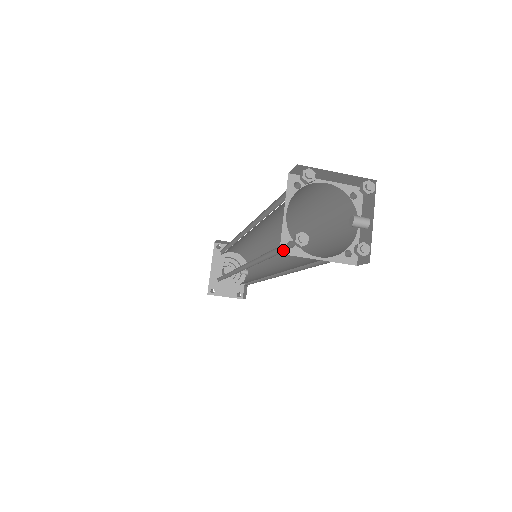
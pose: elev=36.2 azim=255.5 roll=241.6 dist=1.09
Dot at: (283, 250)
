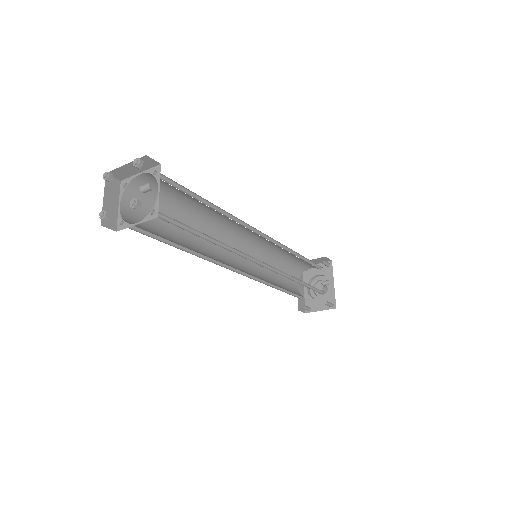
Dot at: (118, 228)
